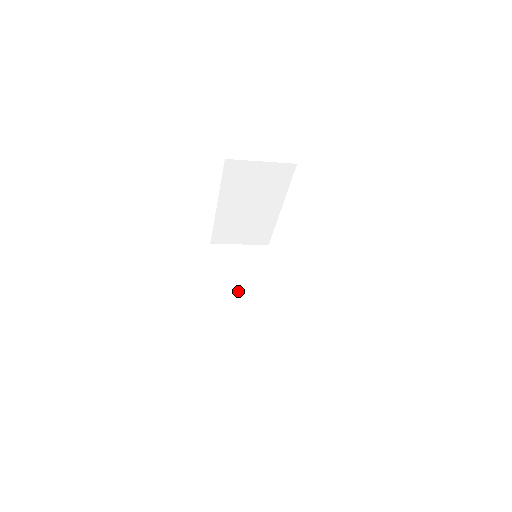
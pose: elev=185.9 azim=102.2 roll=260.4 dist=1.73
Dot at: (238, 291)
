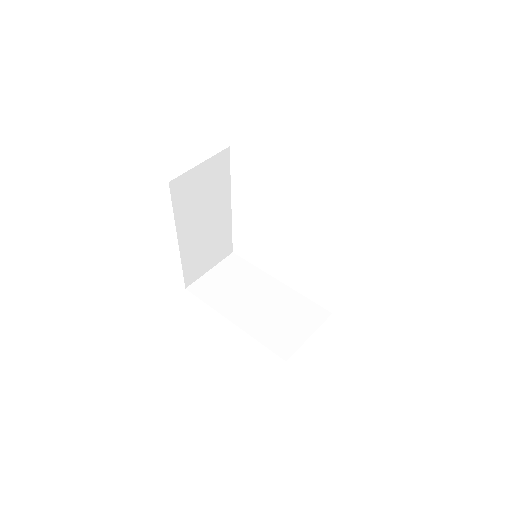
Dot at: (200, 226)
